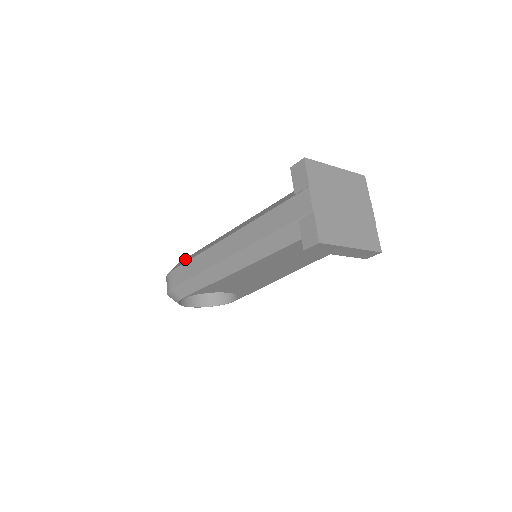
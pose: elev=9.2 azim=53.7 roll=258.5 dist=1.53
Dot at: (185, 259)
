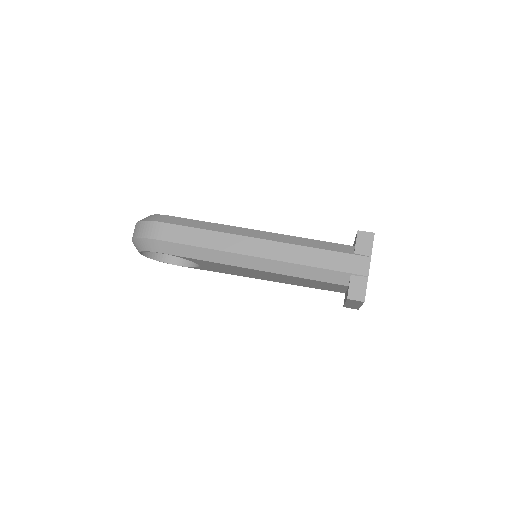
Dot at: (185, 219)
